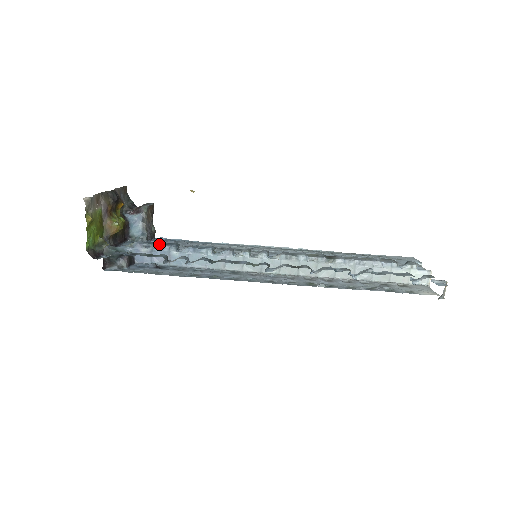
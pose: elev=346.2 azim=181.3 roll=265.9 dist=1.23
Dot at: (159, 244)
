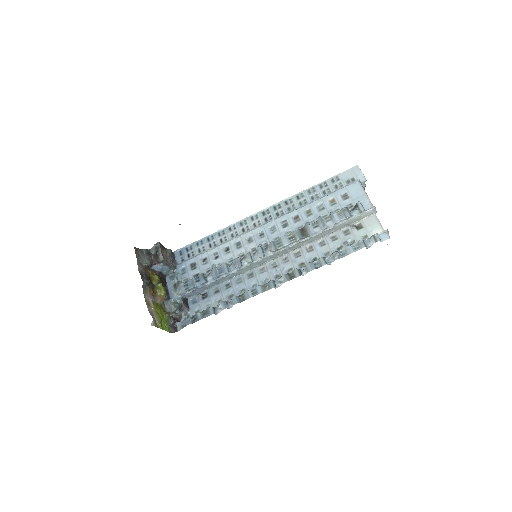
Dot at: (194, 285)
